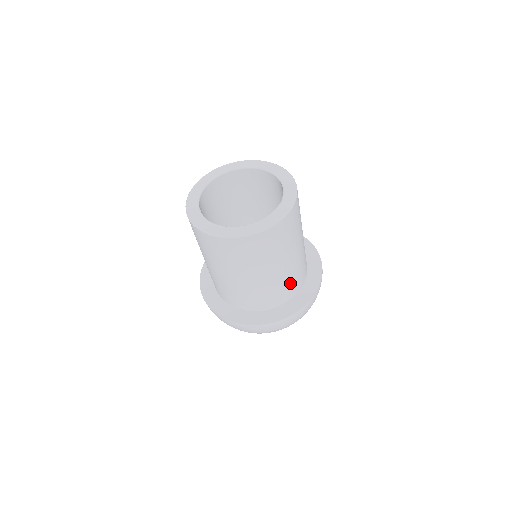
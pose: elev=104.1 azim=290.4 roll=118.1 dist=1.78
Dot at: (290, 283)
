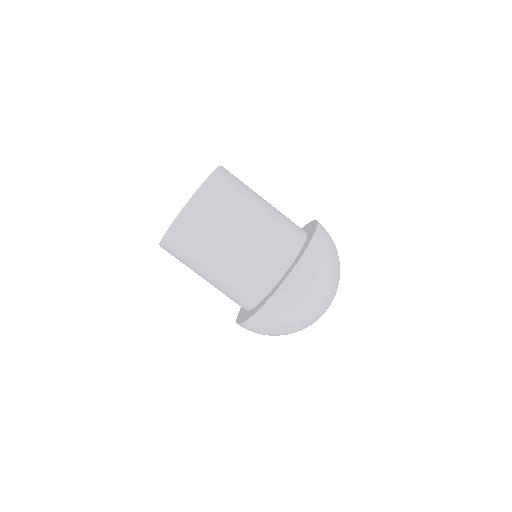
Dot at: occluded
